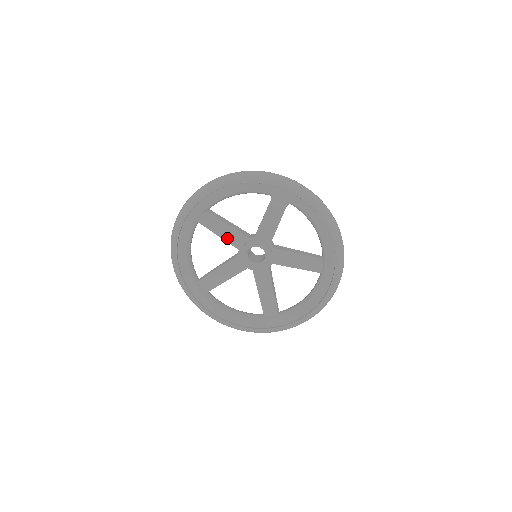
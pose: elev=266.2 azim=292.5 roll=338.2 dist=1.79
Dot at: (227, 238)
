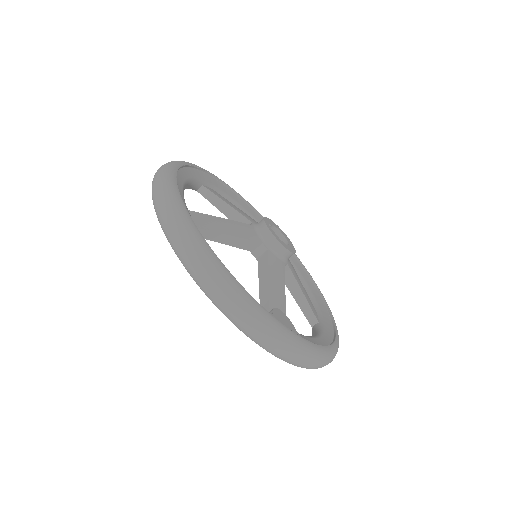
Dot at: occluded
